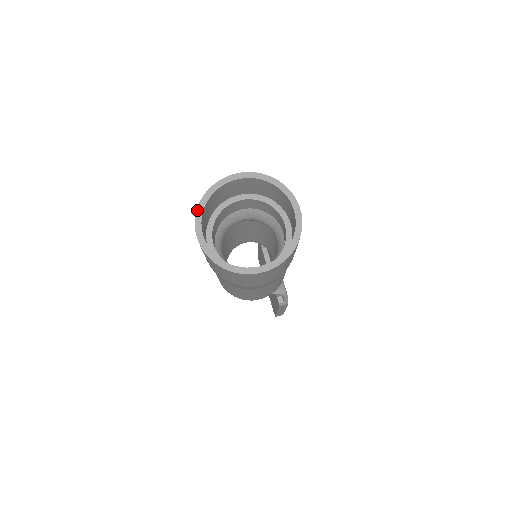
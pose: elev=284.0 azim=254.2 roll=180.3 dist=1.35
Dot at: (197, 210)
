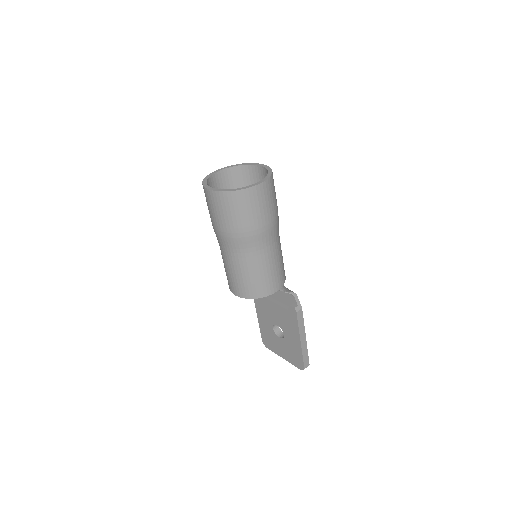
Dot at: (203, 184)
